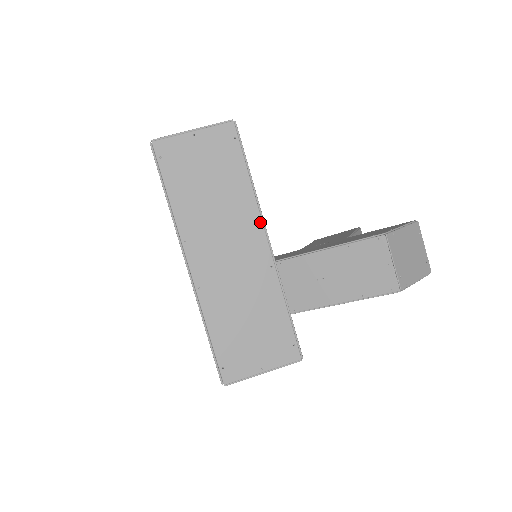
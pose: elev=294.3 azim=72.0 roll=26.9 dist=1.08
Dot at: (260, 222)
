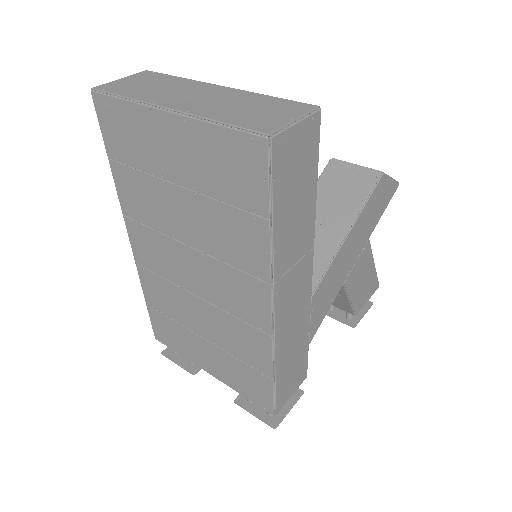
Dot at: (206, 83)
